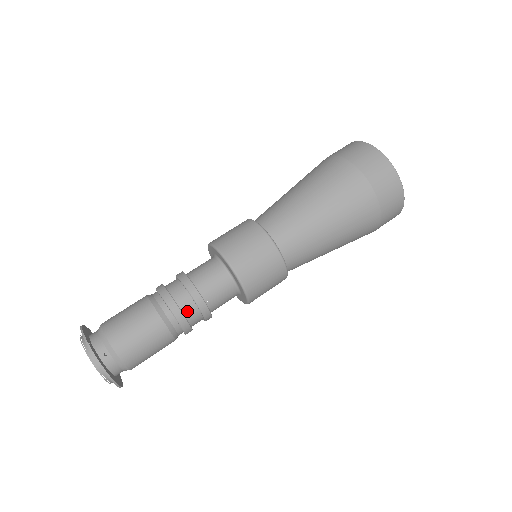
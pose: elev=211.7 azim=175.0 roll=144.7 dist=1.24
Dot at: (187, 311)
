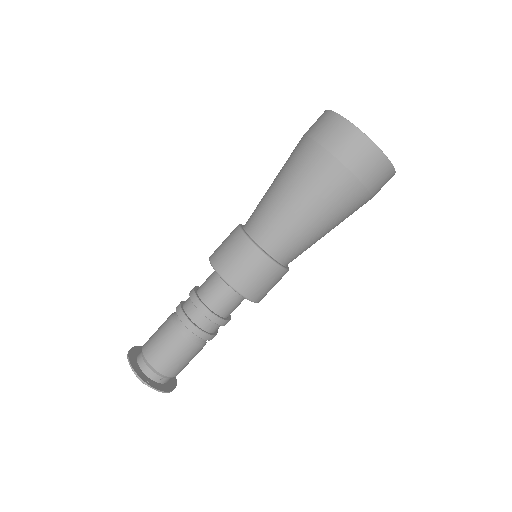
Dot at: (213, 330)
